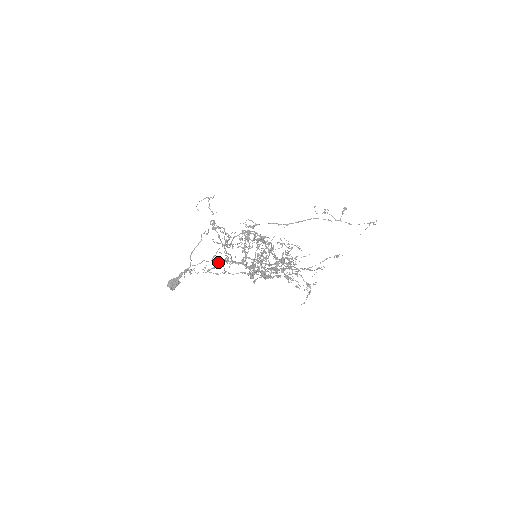
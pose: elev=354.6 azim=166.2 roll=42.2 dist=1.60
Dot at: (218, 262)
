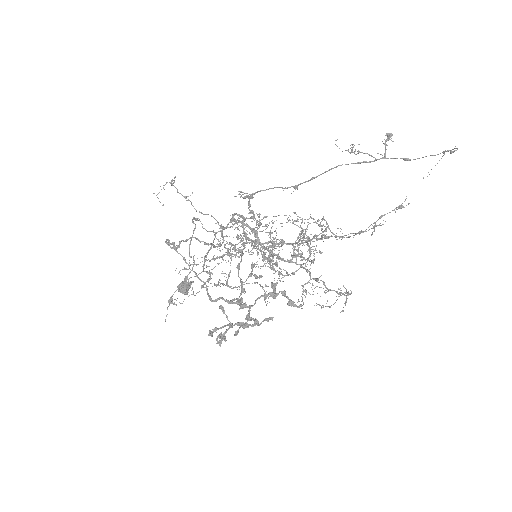
Dot at: occluded
